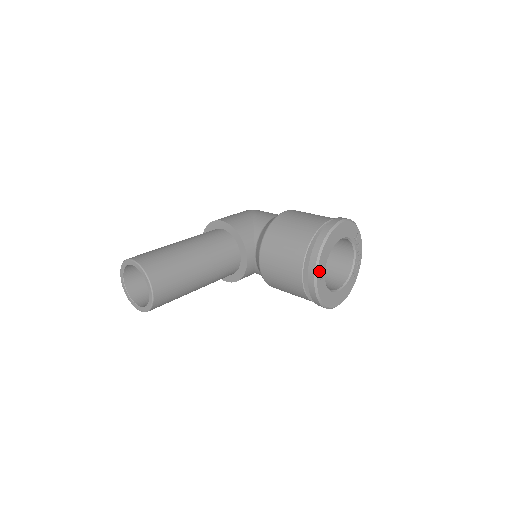
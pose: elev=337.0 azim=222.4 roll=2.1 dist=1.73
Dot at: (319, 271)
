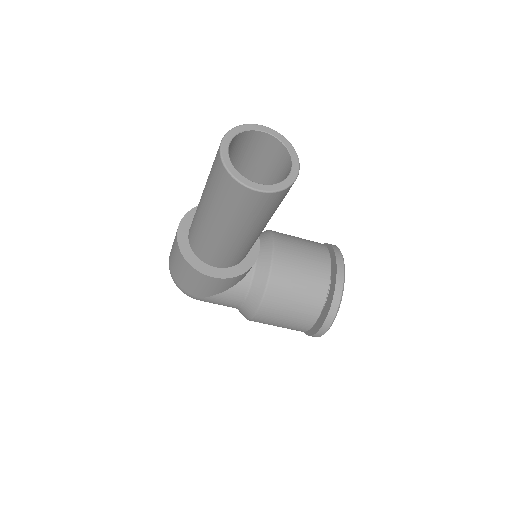
Dot at: occluded
